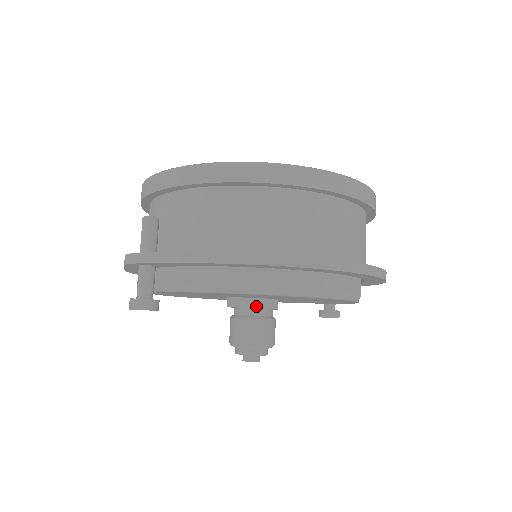
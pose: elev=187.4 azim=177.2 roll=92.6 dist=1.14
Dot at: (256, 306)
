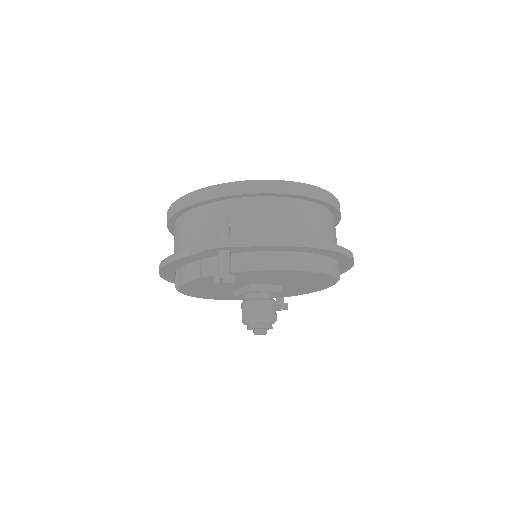
Dot at: (269, 290)
